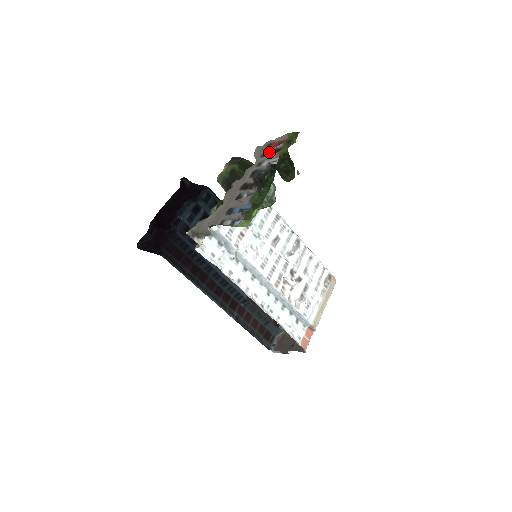
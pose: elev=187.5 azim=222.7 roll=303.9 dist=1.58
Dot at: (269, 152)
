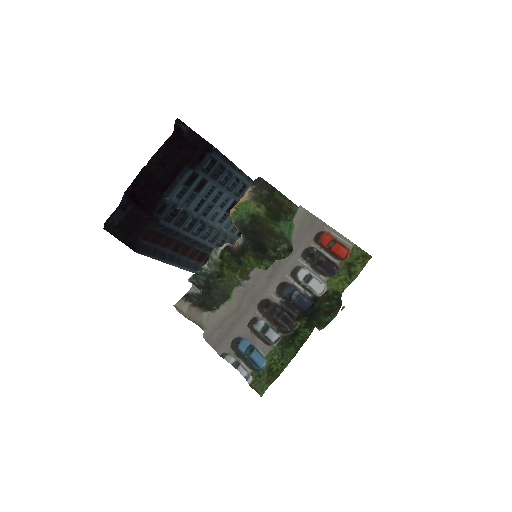
Dot at: (316, 251)
